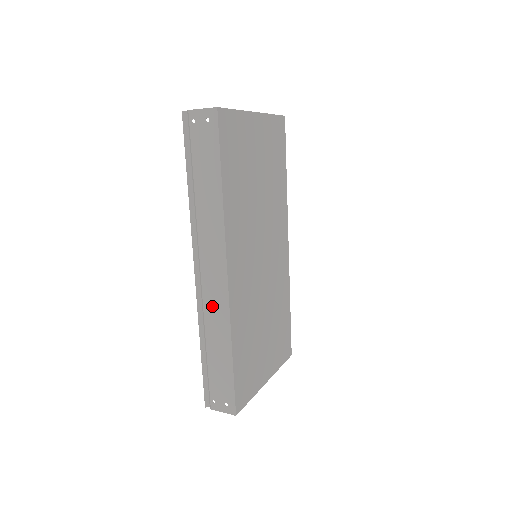
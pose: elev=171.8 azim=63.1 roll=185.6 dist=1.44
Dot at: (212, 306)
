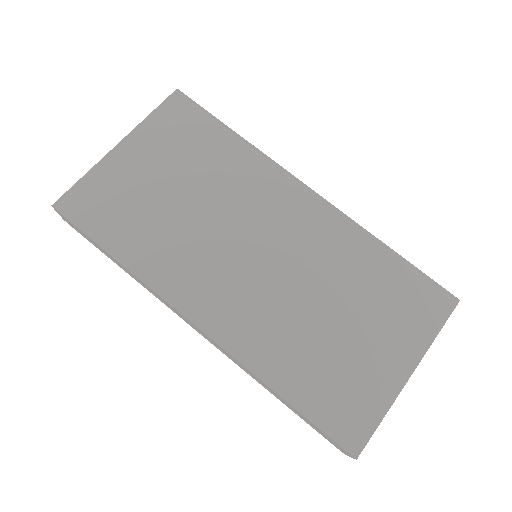
Dot at: (229, 357)
